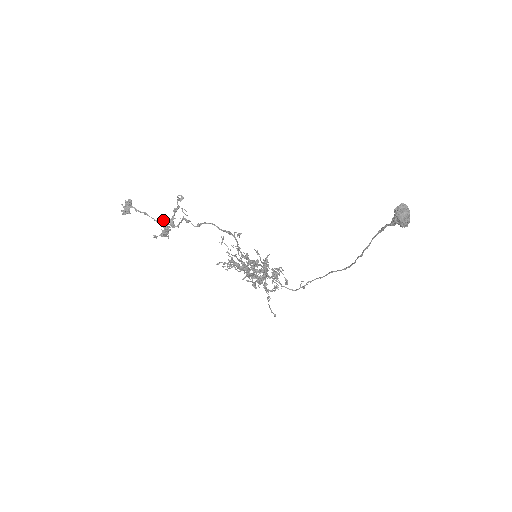
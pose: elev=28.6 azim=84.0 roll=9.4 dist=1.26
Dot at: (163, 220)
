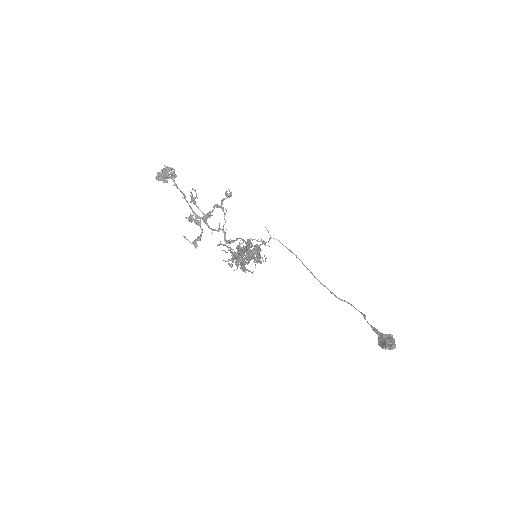
Dot at: occluded
